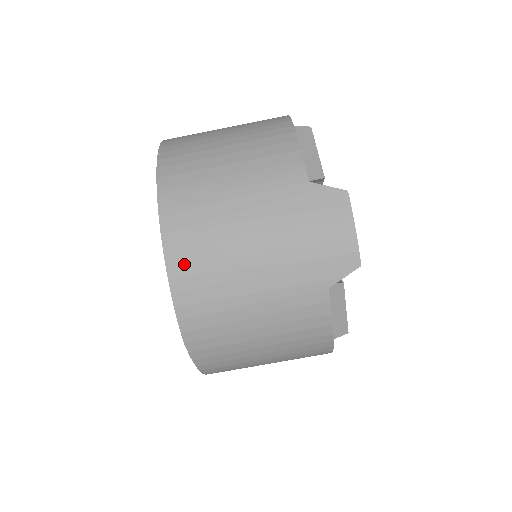
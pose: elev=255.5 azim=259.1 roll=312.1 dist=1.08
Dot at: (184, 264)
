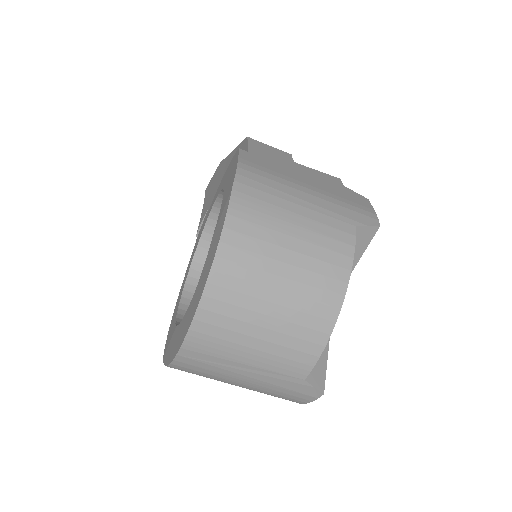
Dot at: (184, 368)
